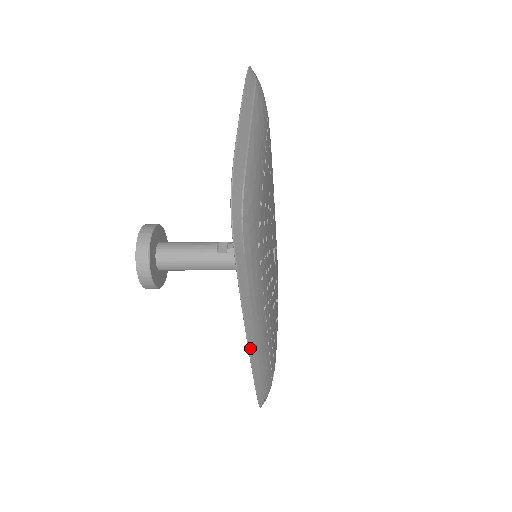
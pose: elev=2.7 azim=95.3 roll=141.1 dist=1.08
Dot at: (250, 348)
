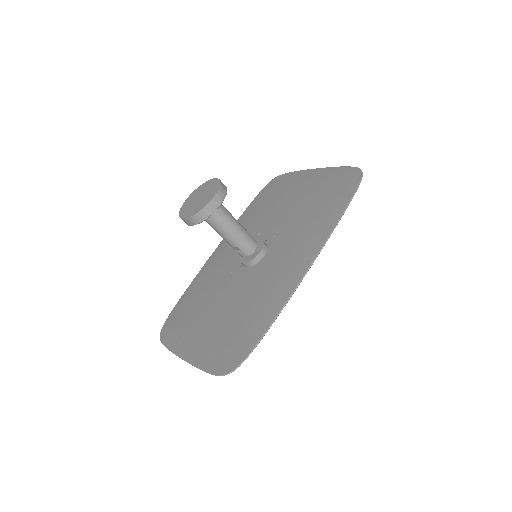
Dot at: occluded
